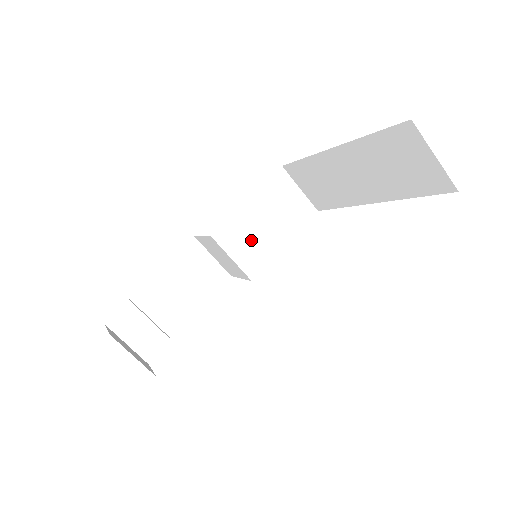
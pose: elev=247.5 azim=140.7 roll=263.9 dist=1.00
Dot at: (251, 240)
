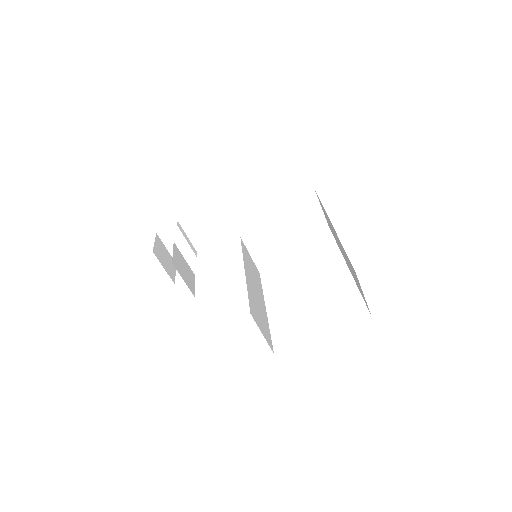
Dot at: (268, 230)
